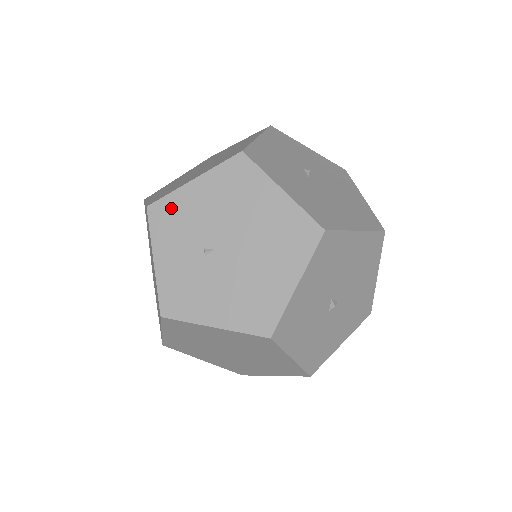
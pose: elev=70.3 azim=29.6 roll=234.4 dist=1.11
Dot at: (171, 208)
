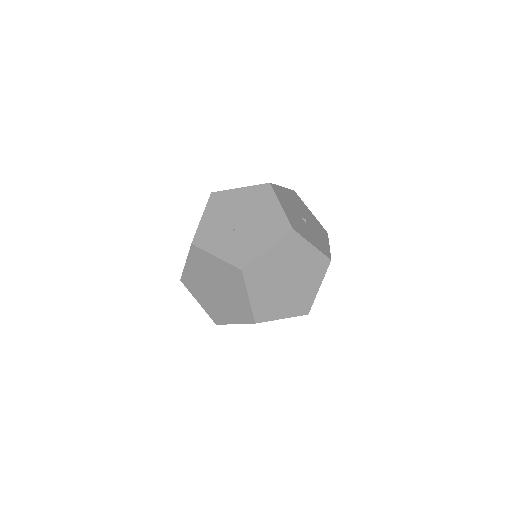
Dot at: (203, 234)
